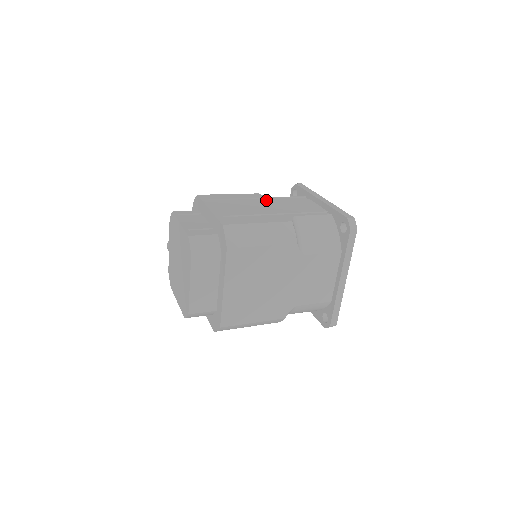
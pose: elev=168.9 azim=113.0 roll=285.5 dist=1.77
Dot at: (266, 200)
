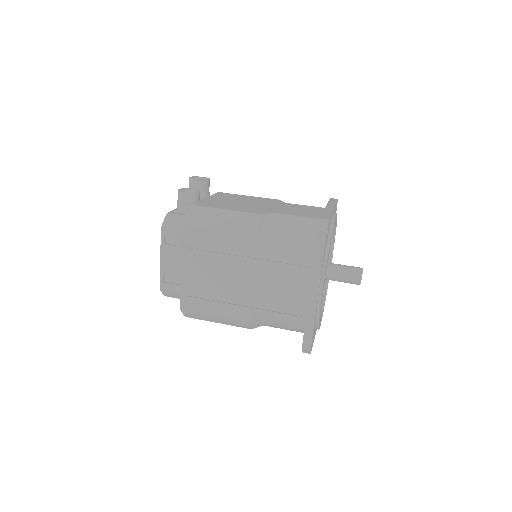
Dot at: (253, 261)
